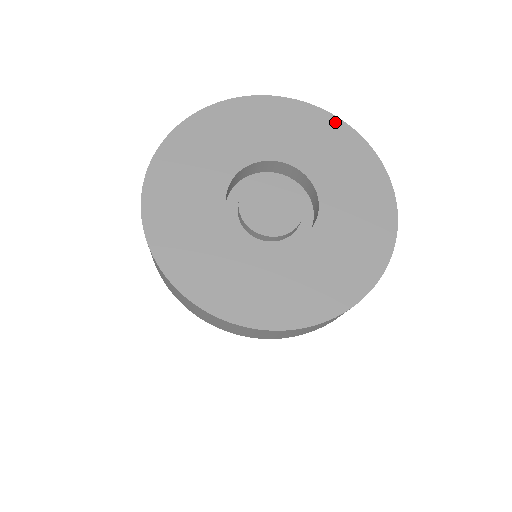
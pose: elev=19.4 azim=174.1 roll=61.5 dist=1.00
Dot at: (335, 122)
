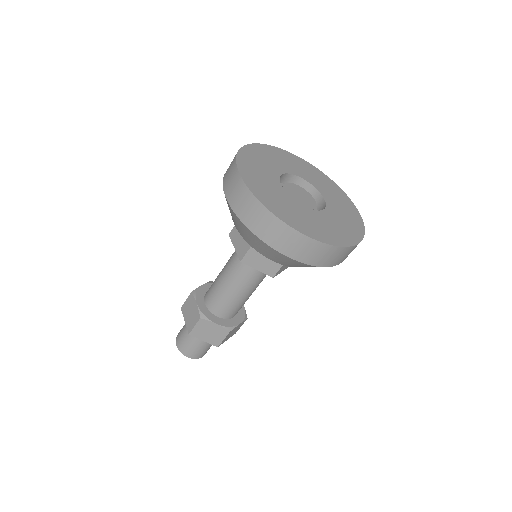
Dot at: (282, 151)
